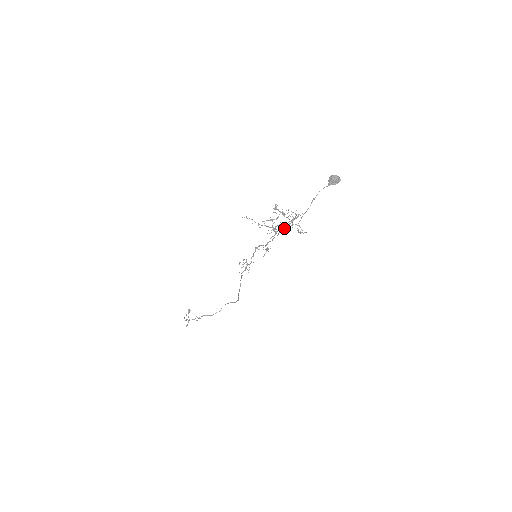
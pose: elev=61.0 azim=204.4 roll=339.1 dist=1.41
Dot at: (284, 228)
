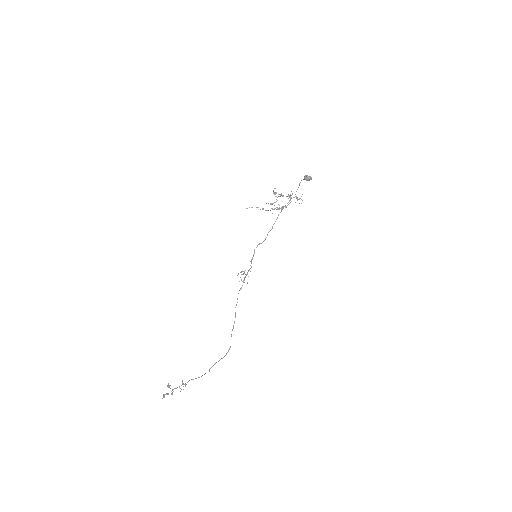
Dot at: (283, 207)
